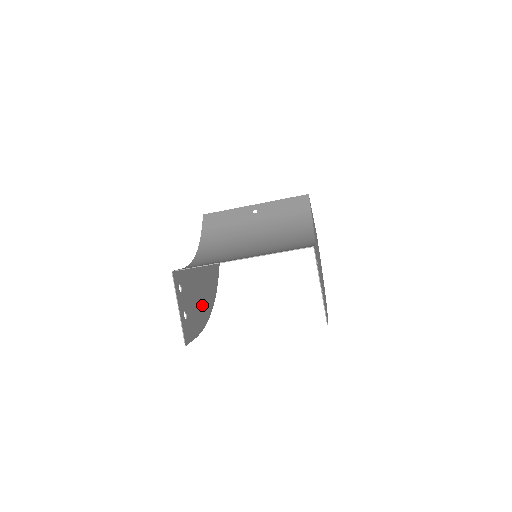
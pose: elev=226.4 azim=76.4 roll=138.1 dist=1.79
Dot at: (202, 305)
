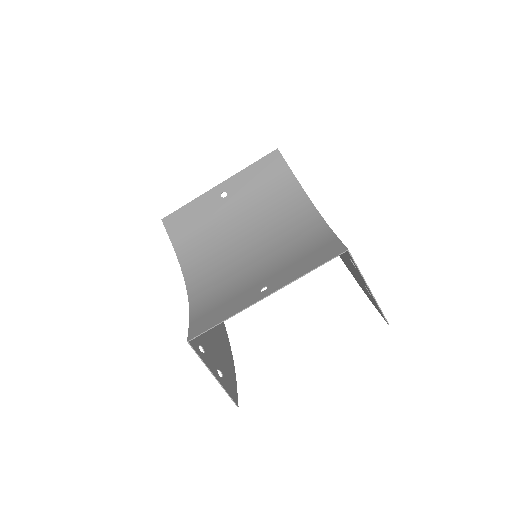
Dot at: (218, 334)
